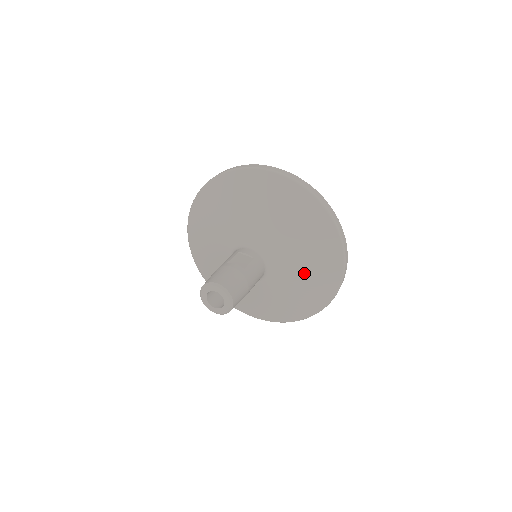
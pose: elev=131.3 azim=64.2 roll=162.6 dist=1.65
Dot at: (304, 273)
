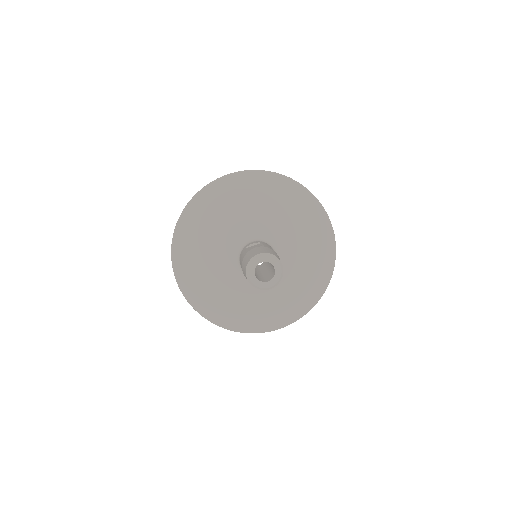
Dot at: (303, 238)
